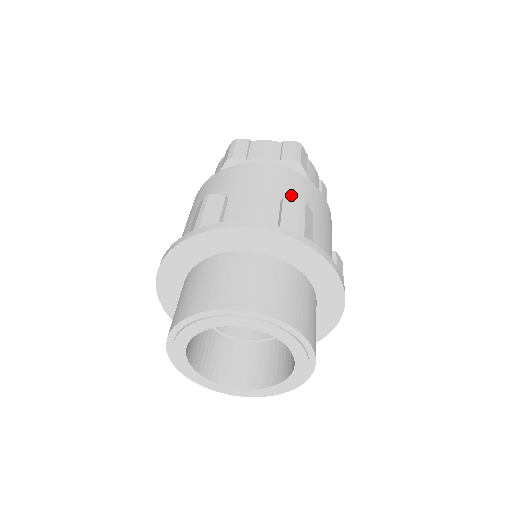
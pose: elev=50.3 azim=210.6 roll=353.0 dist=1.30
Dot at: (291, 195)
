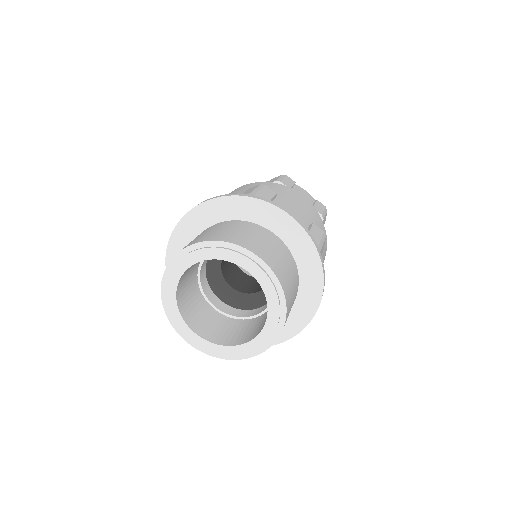
Dot at: occluded
